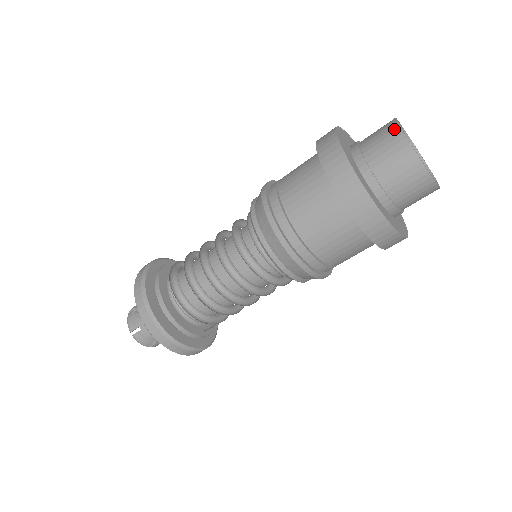
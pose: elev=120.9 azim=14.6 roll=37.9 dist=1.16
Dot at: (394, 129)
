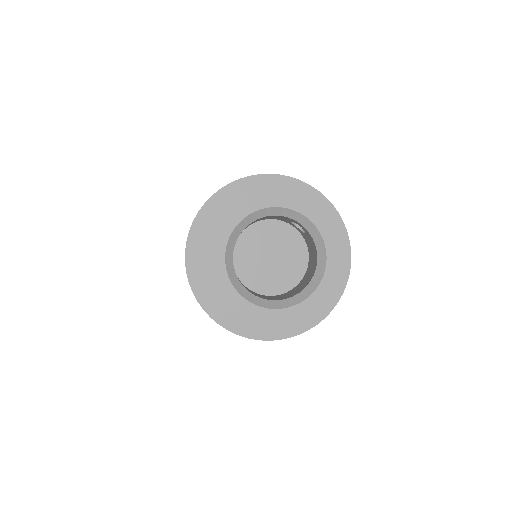
Dot at: (242, 210)
